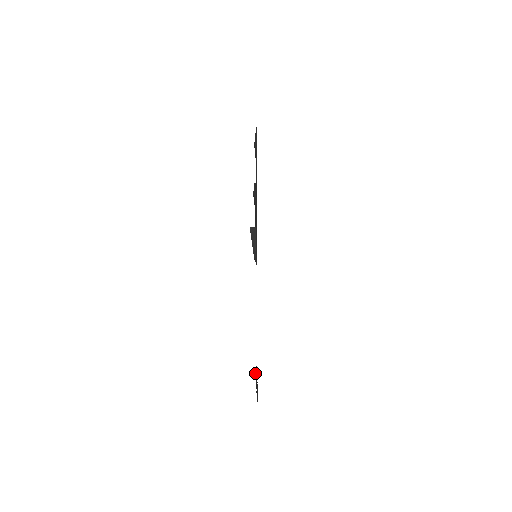
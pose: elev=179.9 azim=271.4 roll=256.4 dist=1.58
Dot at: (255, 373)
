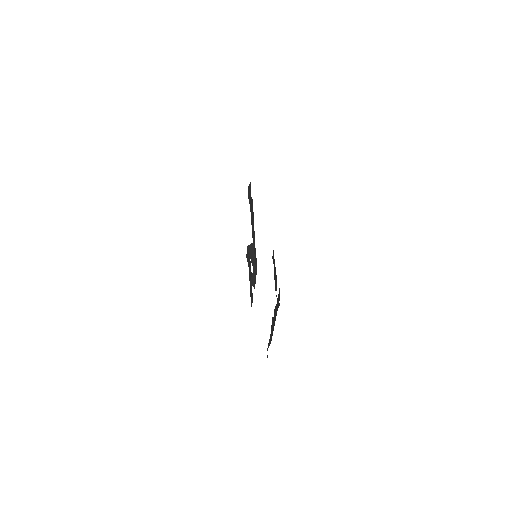
Dot at: occluded
